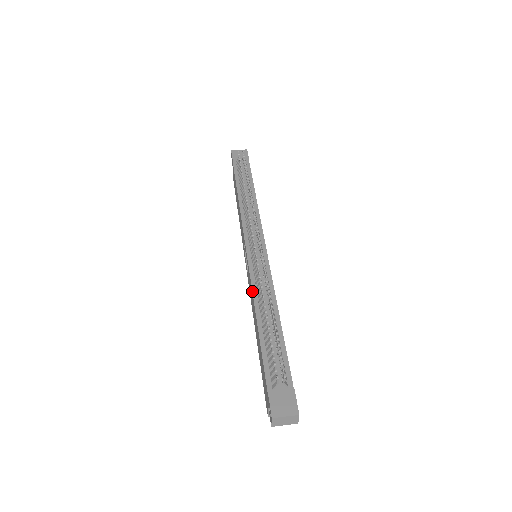
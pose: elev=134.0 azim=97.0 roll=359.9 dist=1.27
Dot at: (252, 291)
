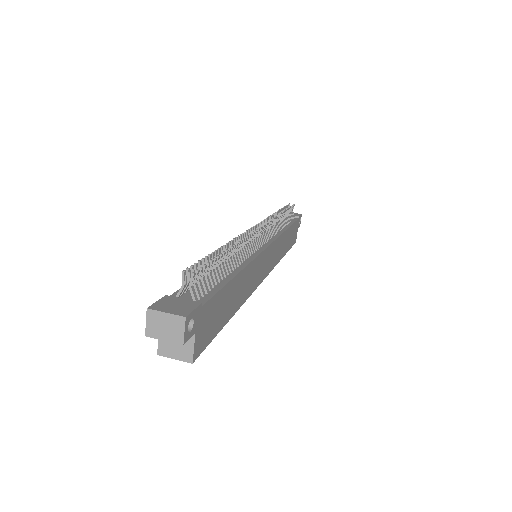
Dot at: occluded
